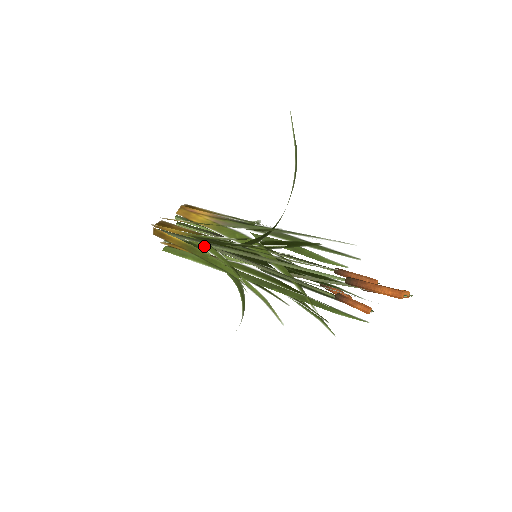
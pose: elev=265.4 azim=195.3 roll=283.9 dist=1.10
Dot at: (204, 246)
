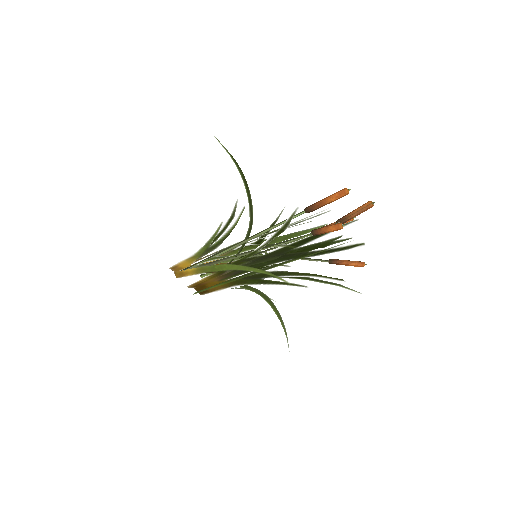
Dot at: (208, 260)
